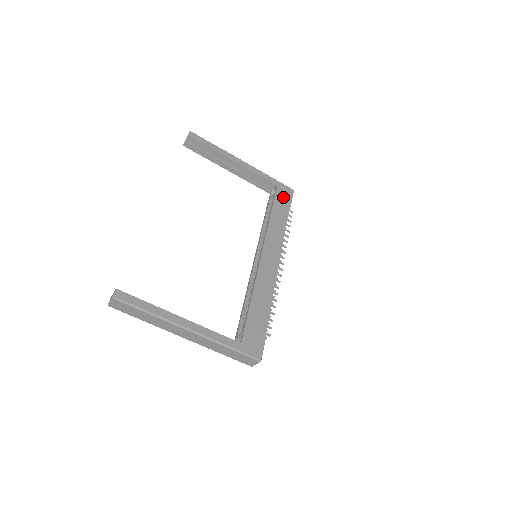
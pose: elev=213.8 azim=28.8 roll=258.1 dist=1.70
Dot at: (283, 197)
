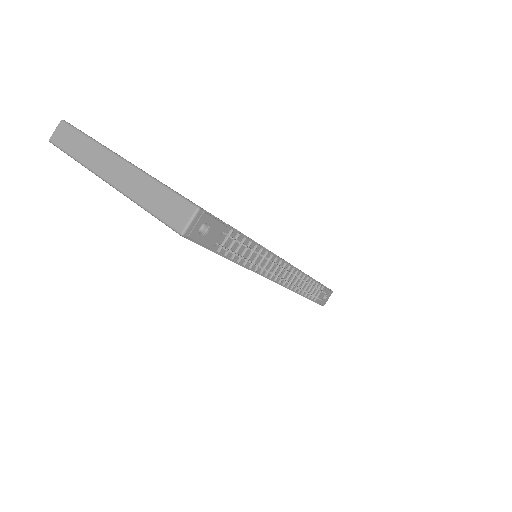
Dot at: occluded
